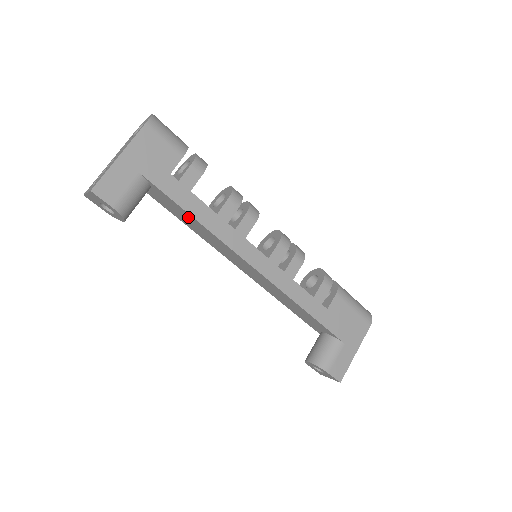
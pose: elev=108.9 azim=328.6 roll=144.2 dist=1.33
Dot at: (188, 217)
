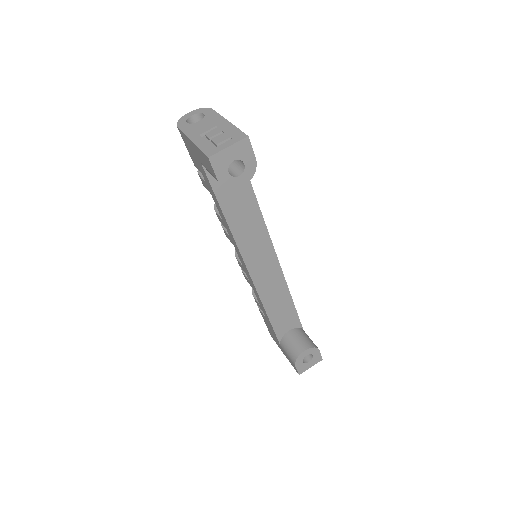
Dot at: (247, 200)
